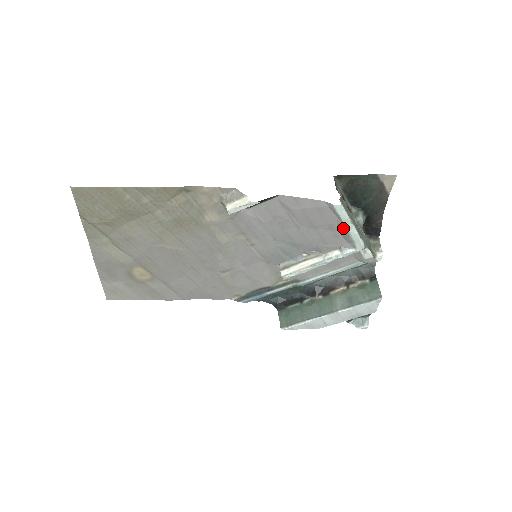
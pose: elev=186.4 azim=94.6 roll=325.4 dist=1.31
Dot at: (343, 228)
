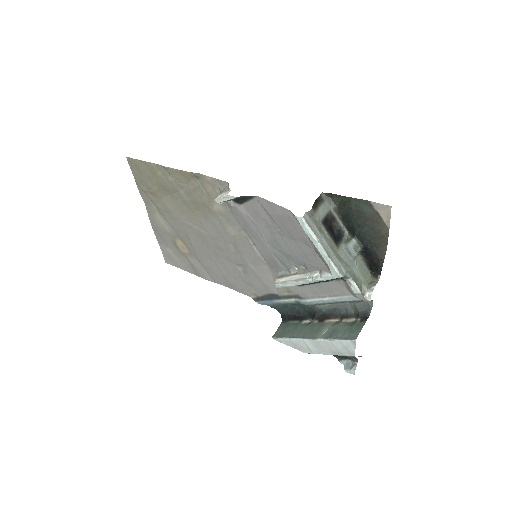
Dot at: (315, 246)
